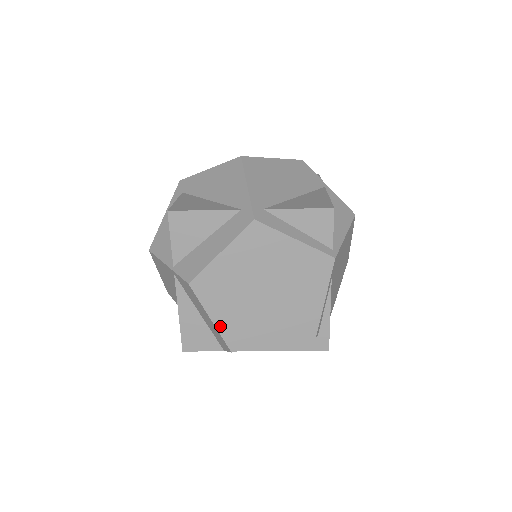
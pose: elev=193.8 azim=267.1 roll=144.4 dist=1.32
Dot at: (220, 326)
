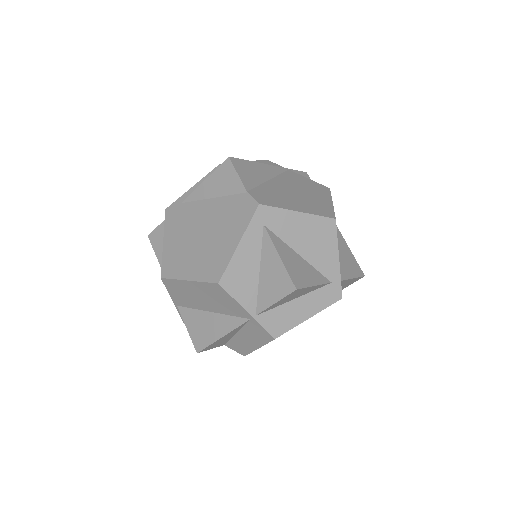
Dot at: occluded
